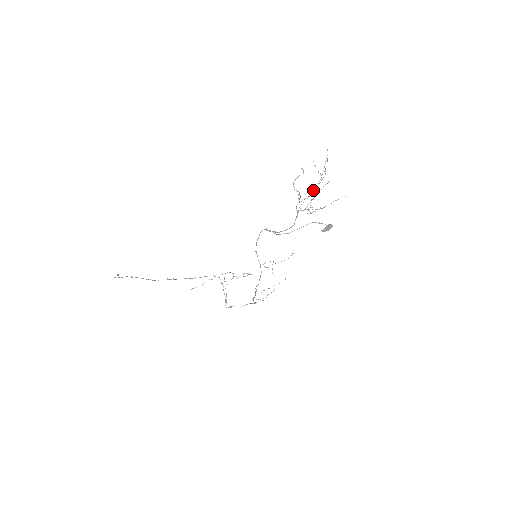
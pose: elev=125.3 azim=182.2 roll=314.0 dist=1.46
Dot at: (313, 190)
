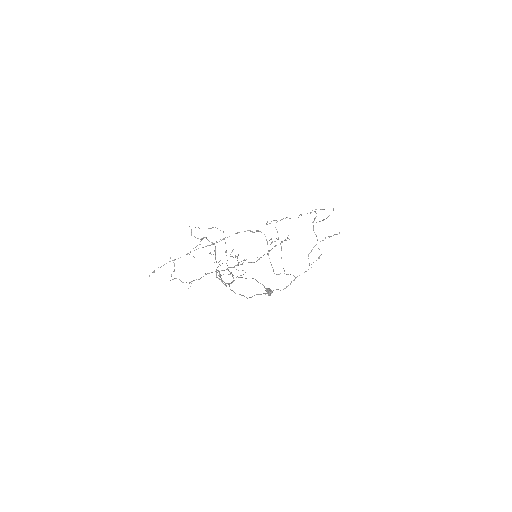
Dot at: (226, 252)
